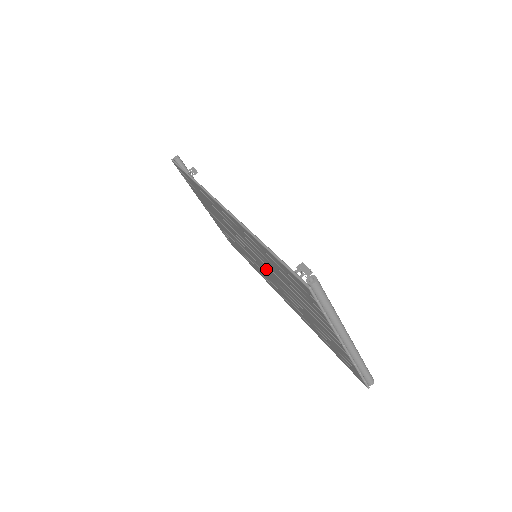
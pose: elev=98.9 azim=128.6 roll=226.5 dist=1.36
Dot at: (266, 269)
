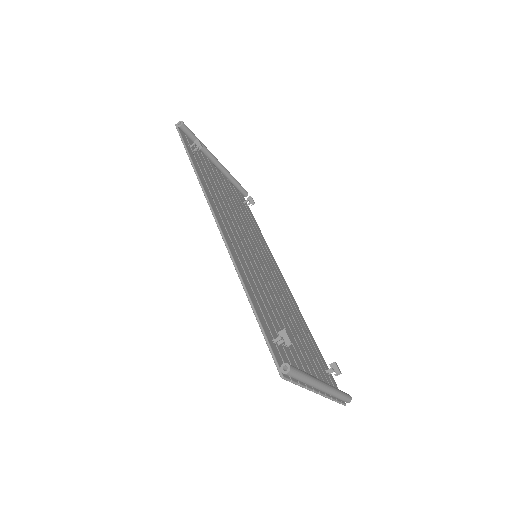
Dot at: occluded
